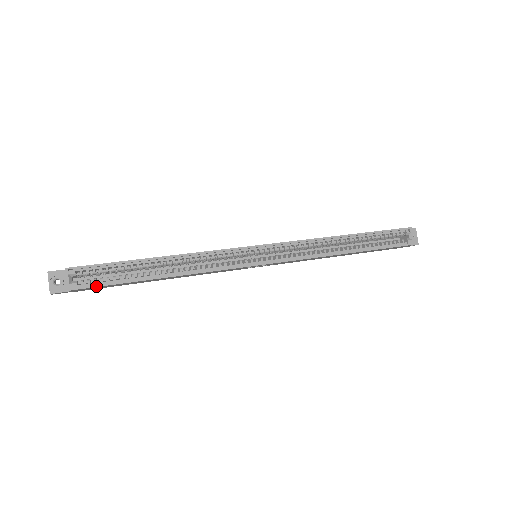
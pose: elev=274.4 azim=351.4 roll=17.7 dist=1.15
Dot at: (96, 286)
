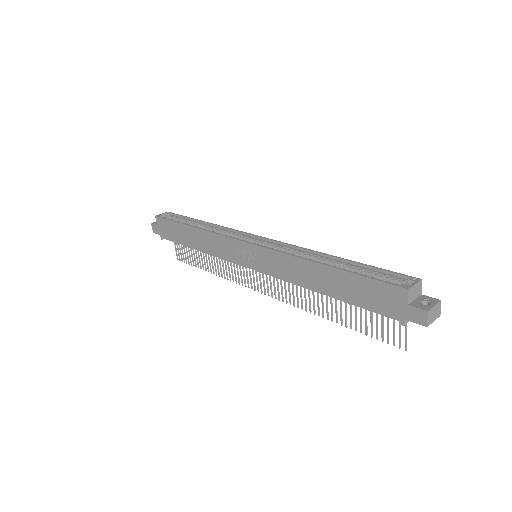
Dot at: (165, 218)
